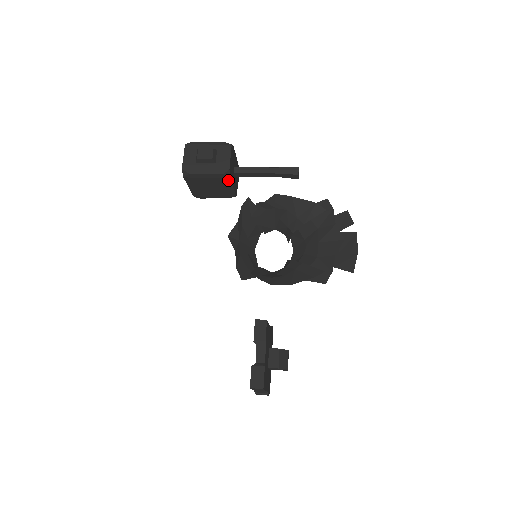
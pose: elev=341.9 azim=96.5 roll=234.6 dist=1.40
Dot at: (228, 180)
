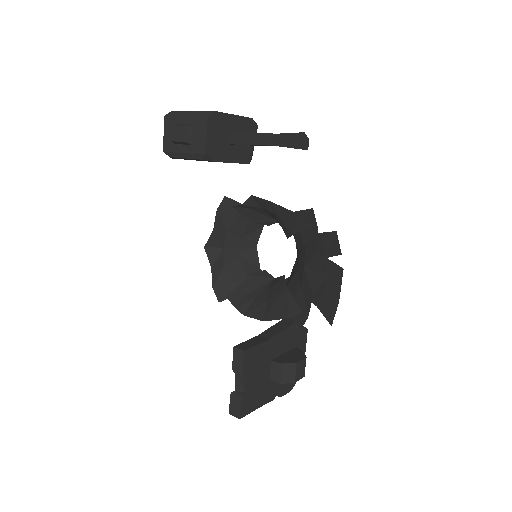
Dot at: (215, 161)
